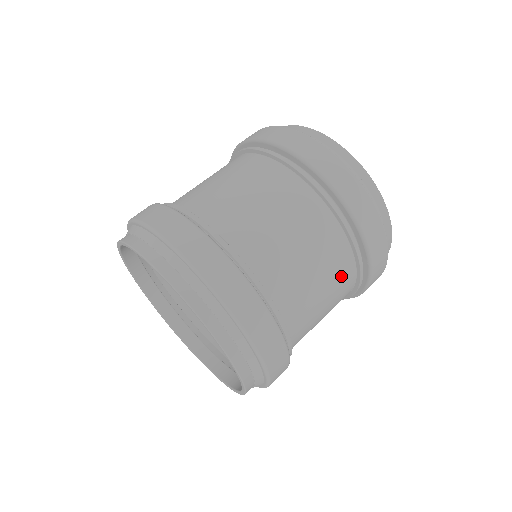
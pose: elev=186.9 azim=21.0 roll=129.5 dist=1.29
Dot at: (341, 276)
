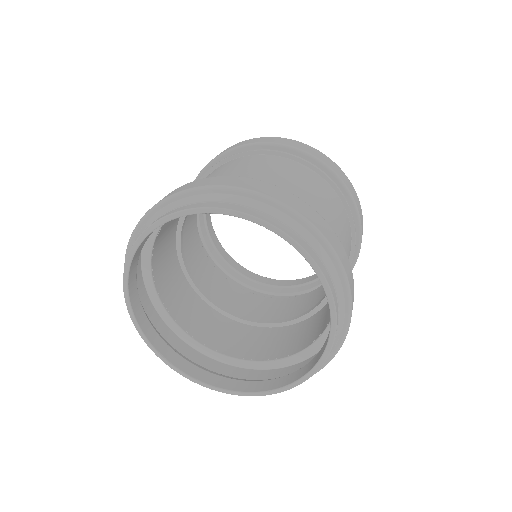
Dot at: occluded
